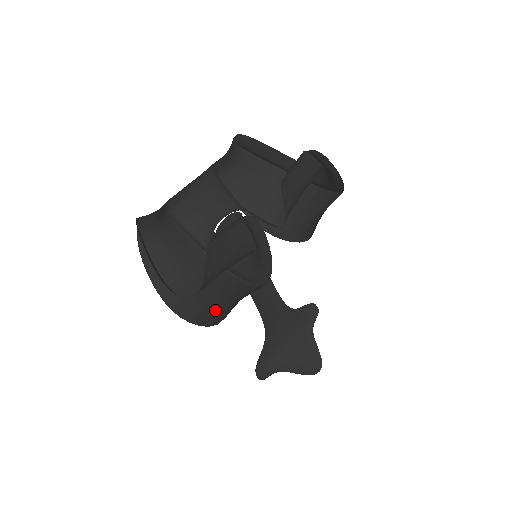
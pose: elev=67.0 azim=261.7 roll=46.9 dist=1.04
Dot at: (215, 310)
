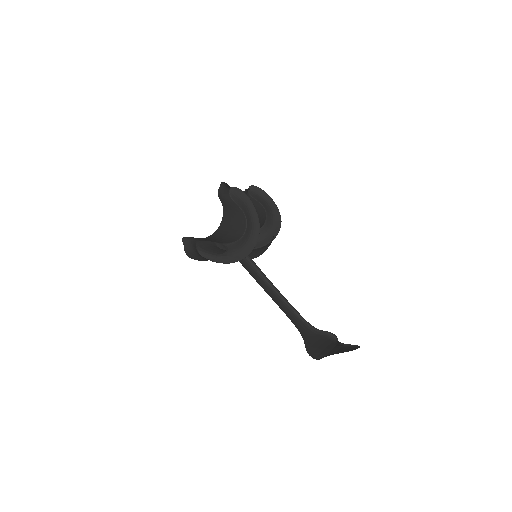
Dot at: occluded
